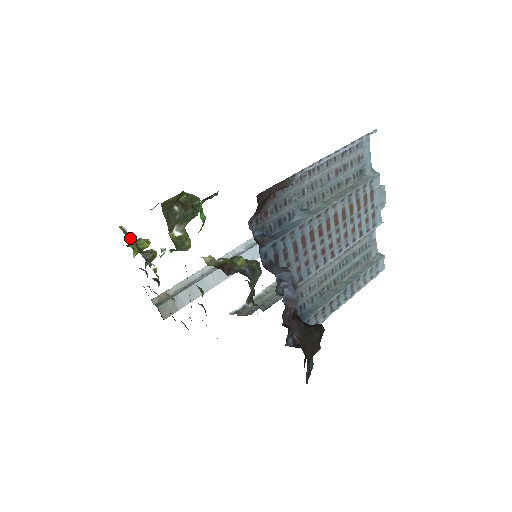
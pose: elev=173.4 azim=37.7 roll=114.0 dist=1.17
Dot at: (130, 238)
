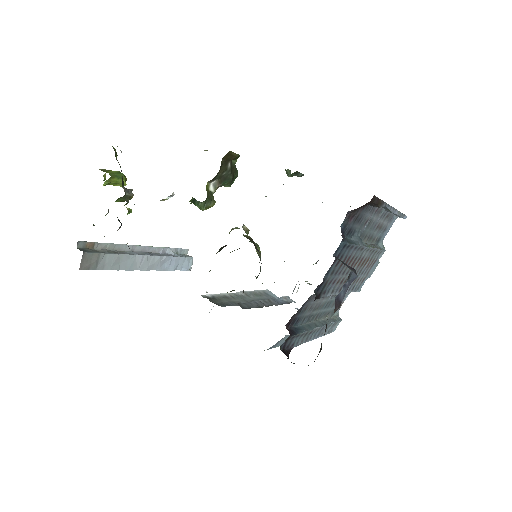
Dot at: (119, 164)
